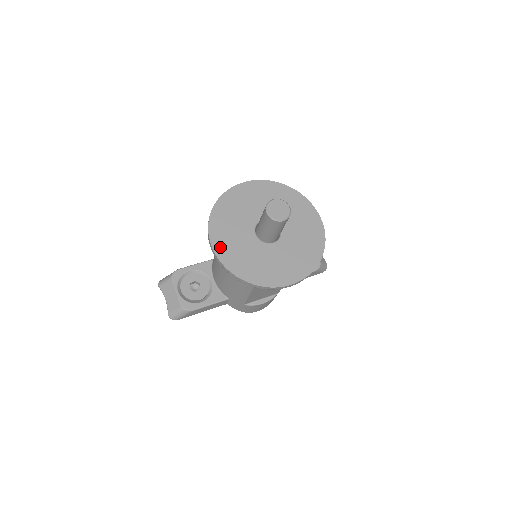
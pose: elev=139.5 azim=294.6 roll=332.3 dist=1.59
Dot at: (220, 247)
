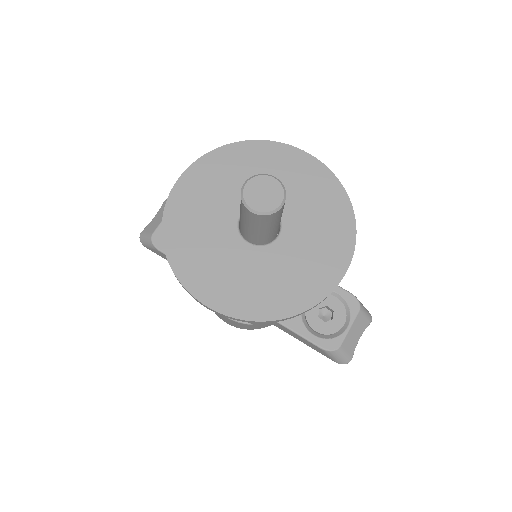
Dot at: (186, 187)
